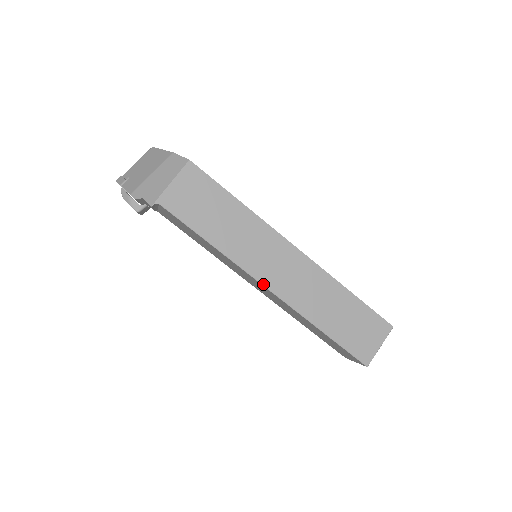
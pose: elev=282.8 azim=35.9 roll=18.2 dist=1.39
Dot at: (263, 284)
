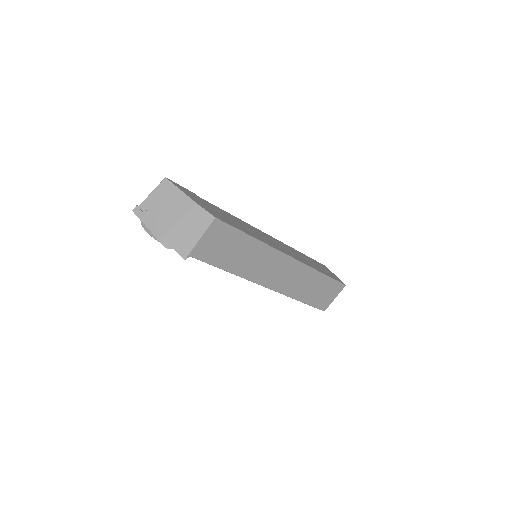
Dot at: (265, 286)
